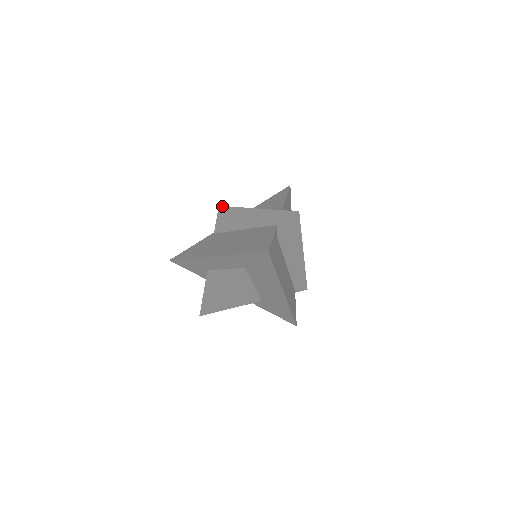
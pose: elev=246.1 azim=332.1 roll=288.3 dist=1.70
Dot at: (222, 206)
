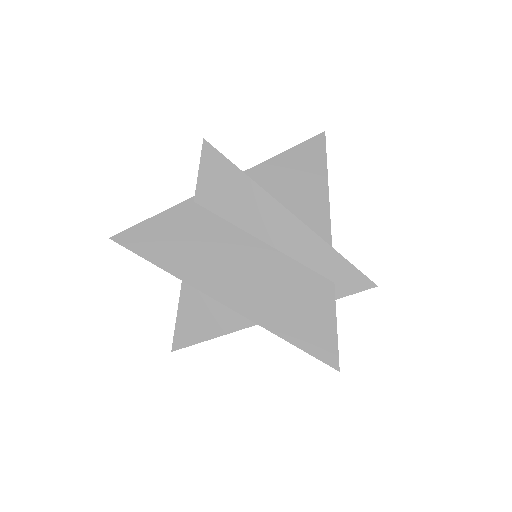
Dot at: (213, 147)
